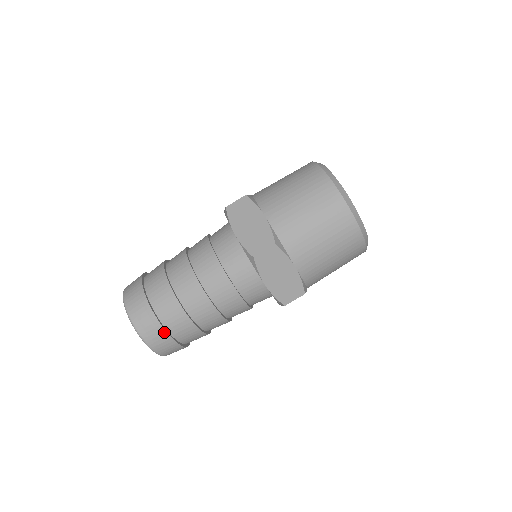
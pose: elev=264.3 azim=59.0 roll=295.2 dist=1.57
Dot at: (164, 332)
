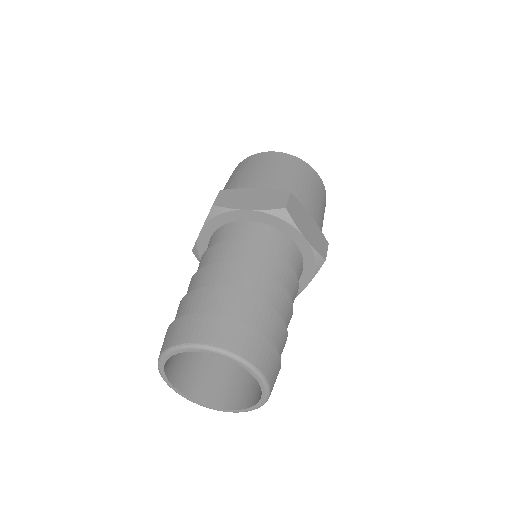
Dot at: (203, 316)
